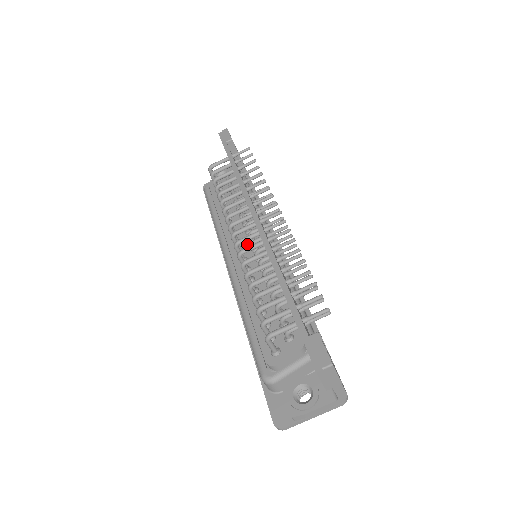
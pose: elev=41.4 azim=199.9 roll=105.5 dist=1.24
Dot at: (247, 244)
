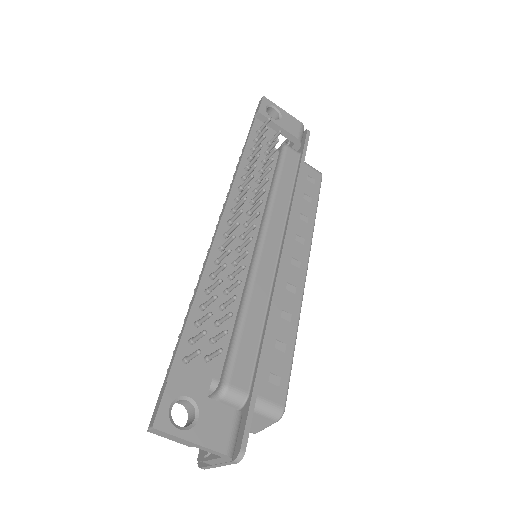
Dot at: occluded
